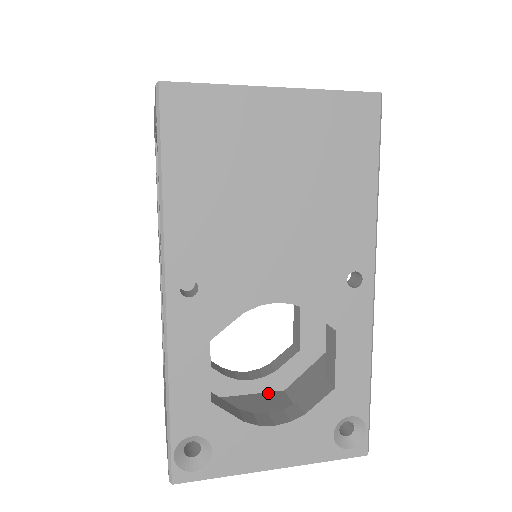
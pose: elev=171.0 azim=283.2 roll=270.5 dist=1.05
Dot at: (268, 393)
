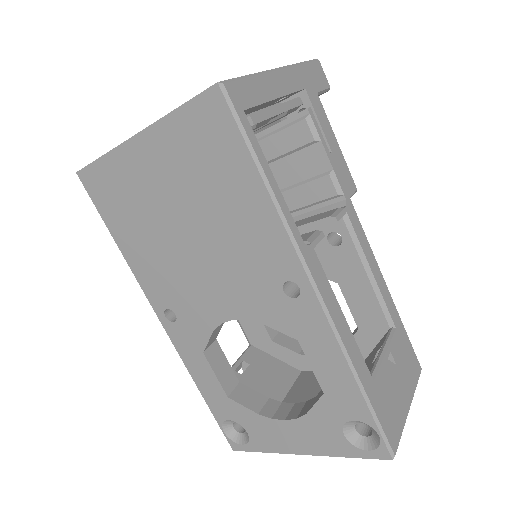
Dot at: occluded
